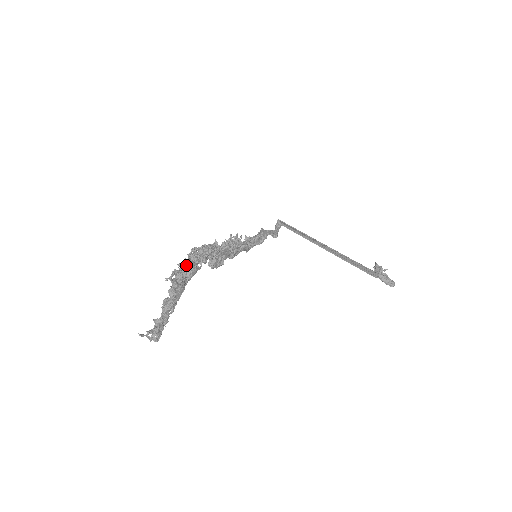
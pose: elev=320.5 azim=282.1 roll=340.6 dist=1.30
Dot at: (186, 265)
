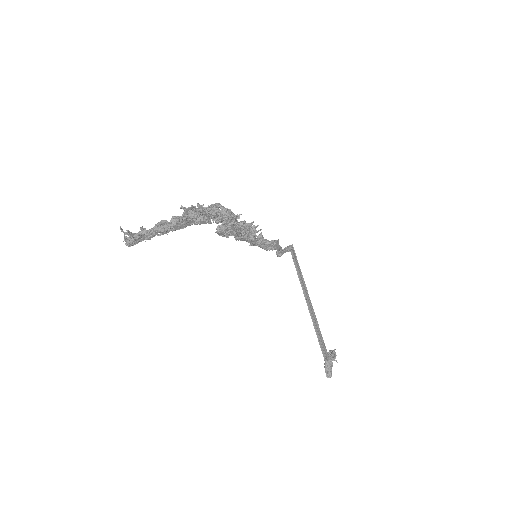
Dot at: (204, 211)
